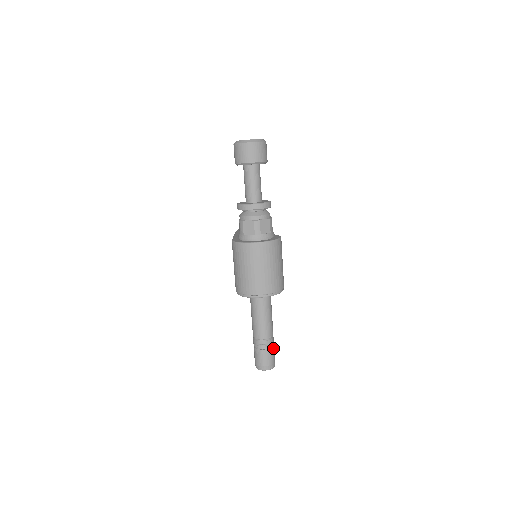
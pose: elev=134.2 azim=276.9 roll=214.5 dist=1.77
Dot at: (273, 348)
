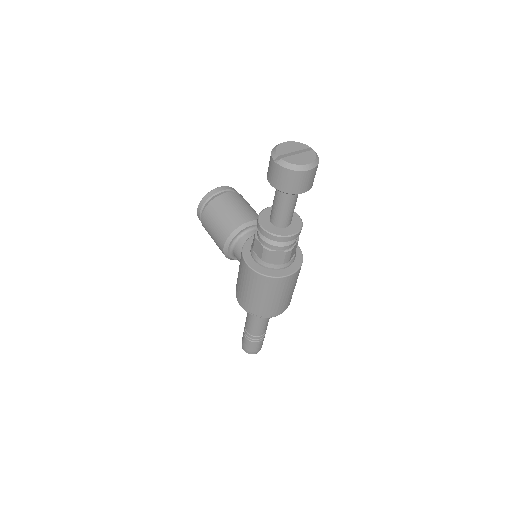
Dot at: occluded
